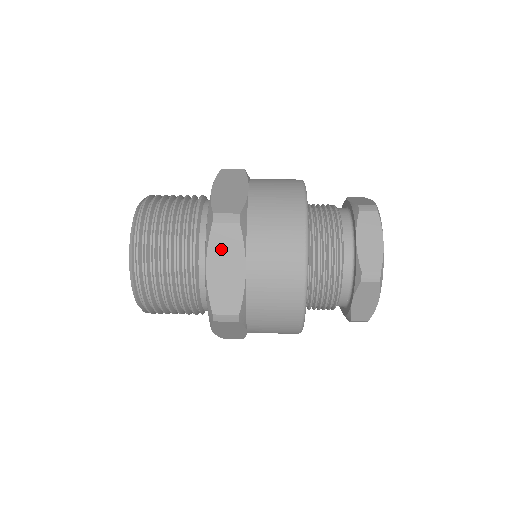
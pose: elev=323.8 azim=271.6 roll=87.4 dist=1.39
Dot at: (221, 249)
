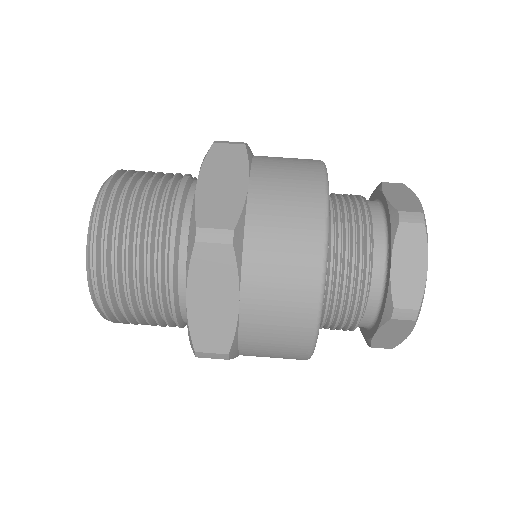
Dot at: occluded
